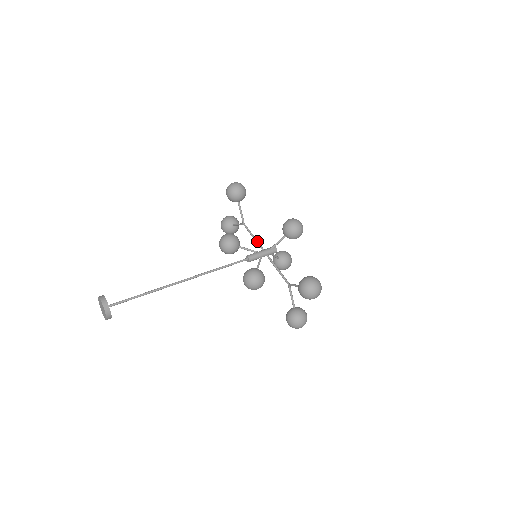
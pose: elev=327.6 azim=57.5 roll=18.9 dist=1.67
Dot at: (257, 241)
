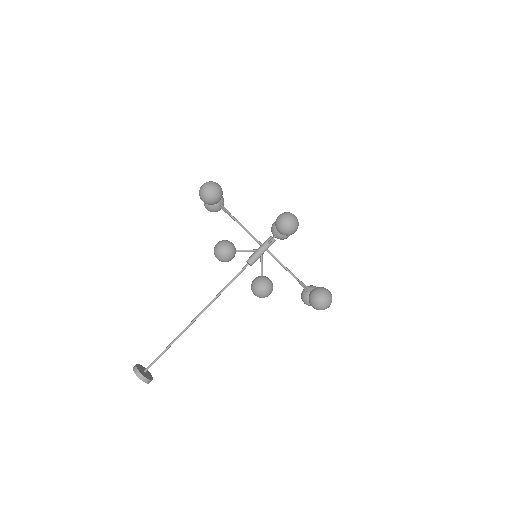
Dot at: (251, 236)
